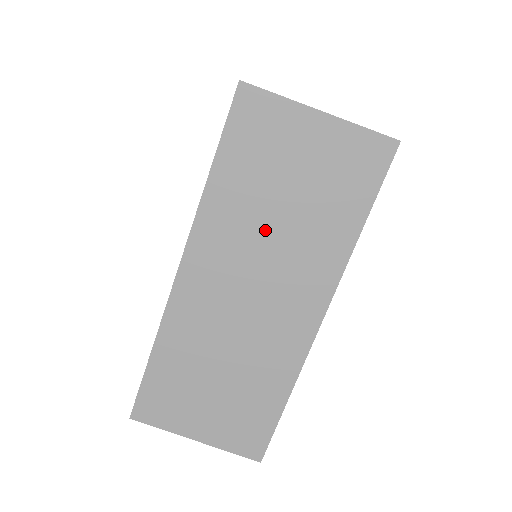
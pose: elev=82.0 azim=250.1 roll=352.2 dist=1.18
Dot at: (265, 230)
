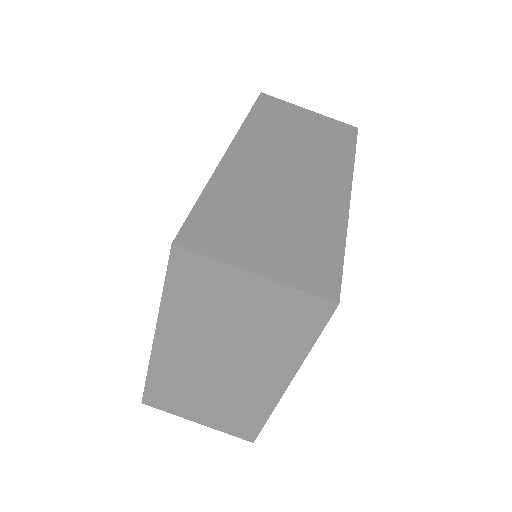
Dot at: (291, 143)
